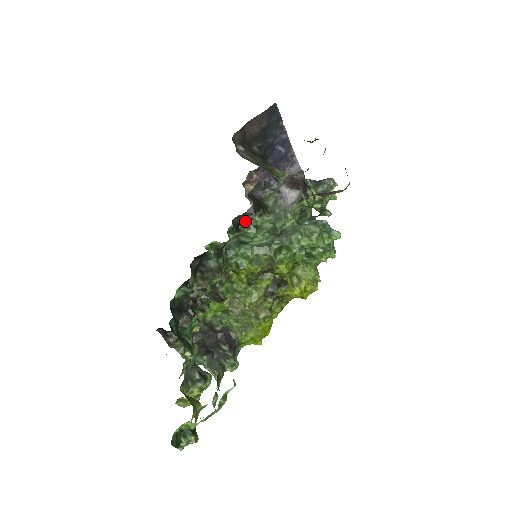
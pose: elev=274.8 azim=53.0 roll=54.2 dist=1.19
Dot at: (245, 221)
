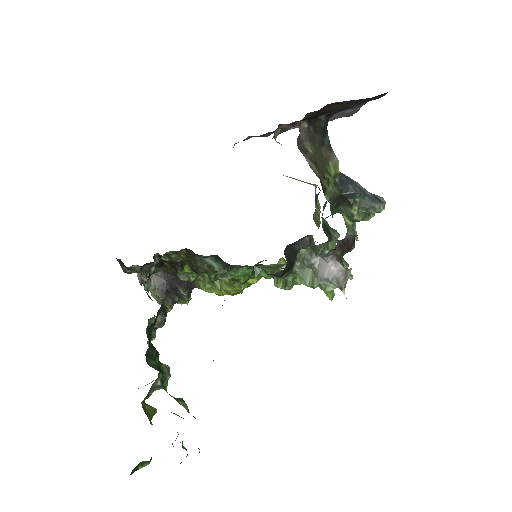
Dot at: (266, 271)
